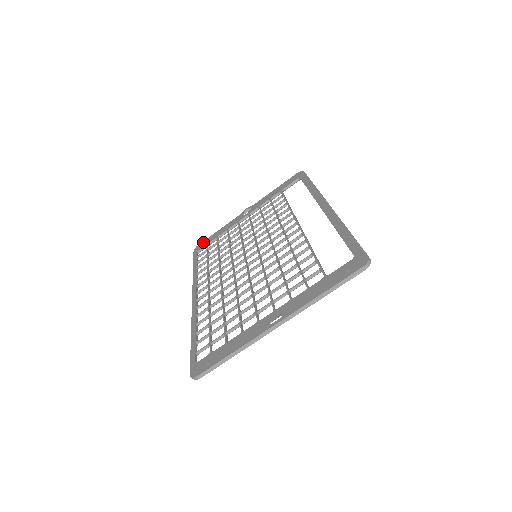
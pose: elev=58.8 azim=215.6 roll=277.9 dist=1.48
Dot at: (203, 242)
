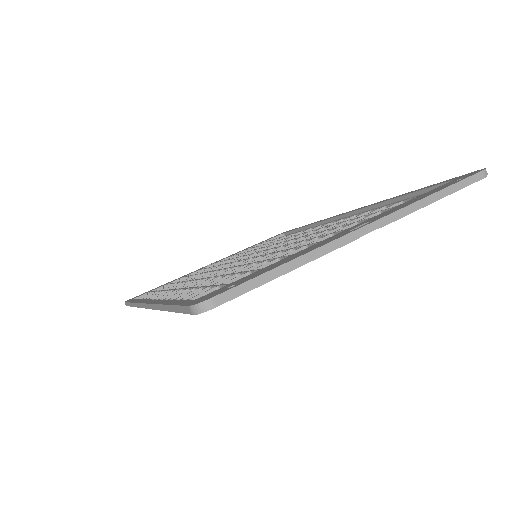
Dot at: (141, 294)
